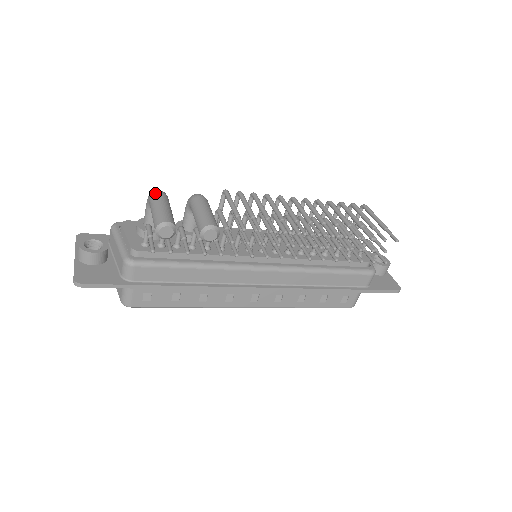
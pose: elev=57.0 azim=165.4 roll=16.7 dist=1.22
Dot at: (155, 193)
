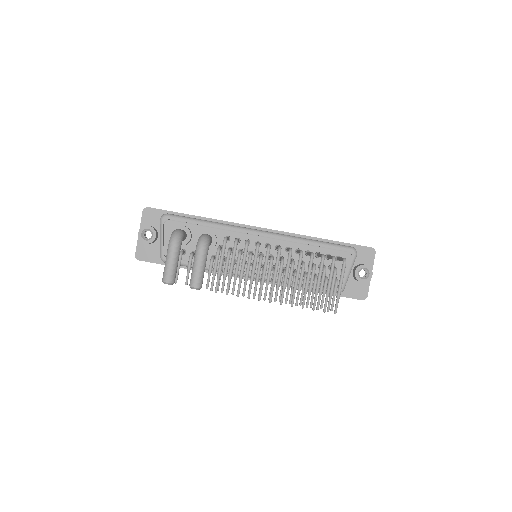
Dot at: (170, 245)
